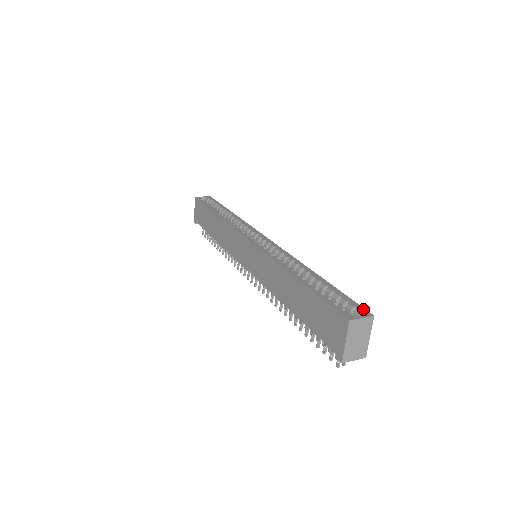
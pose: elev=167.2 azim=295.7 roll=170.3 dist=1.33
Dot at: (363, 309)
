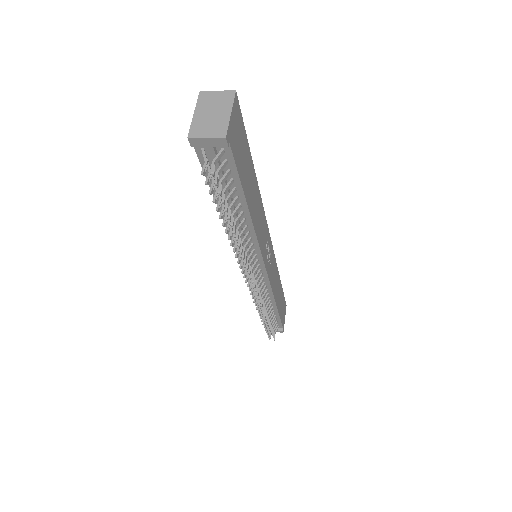
Dot at: occluded
